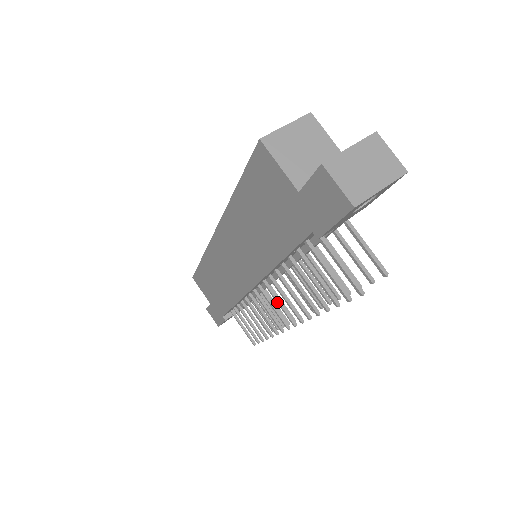
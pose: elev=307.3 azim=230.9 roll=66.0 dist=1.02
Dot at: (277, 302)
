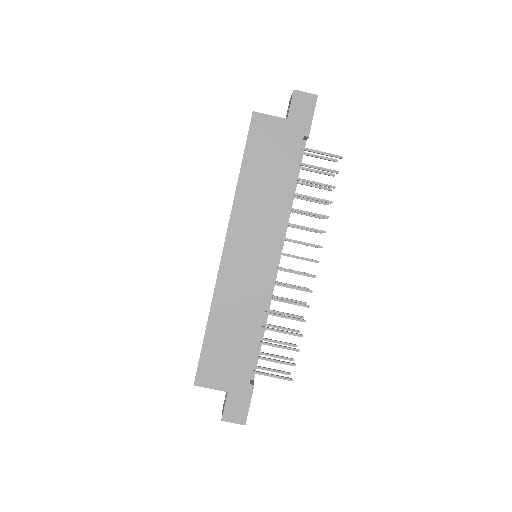
Dot at: (297, 257)
